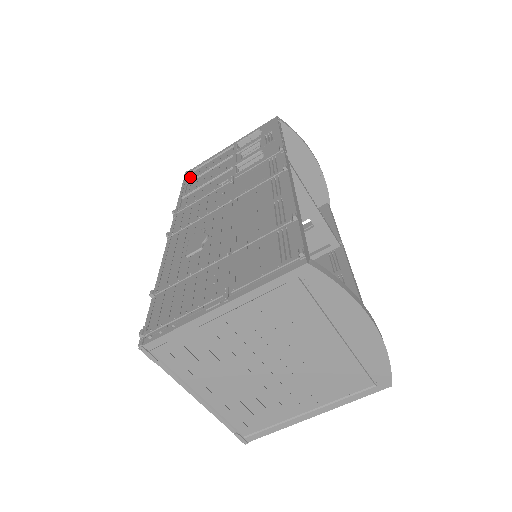
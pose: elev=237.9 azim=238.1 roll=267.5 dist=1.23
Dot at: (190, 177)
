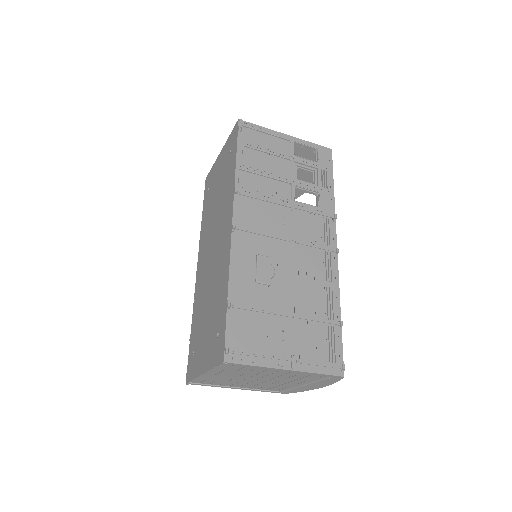
Dot at: (244, 135)
